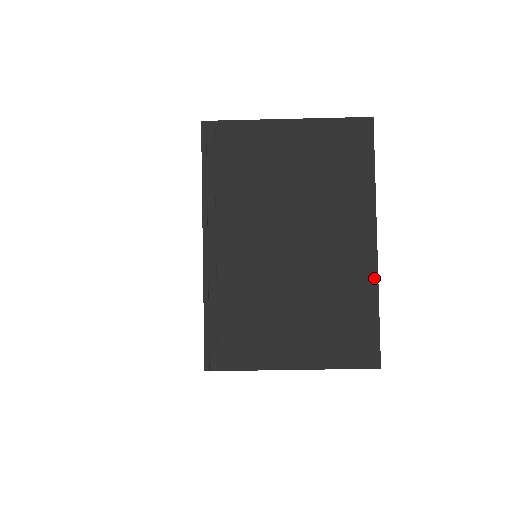
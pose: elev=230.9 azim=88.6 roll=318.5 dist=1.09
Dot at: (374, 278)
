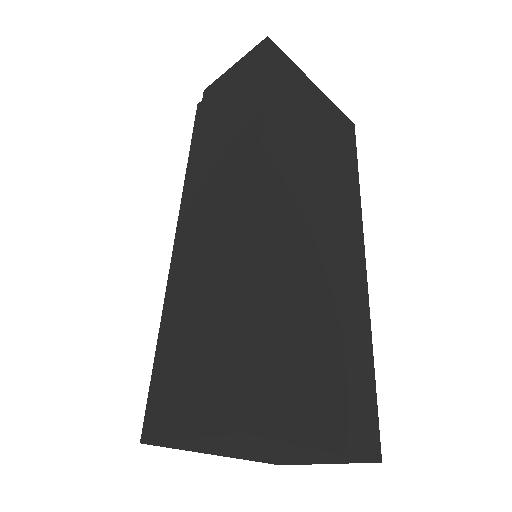
Dot at: (339, 454)
